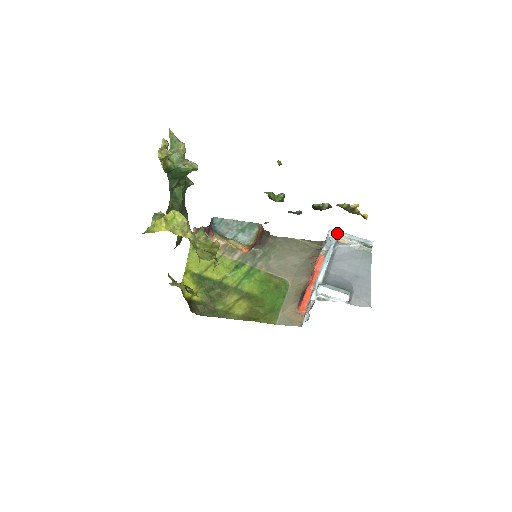
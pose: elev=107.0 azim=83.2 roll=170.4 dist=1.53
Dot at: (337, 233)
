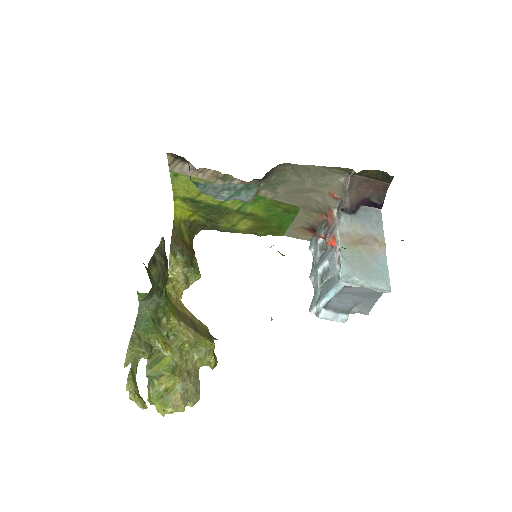
Dot at: occluded
